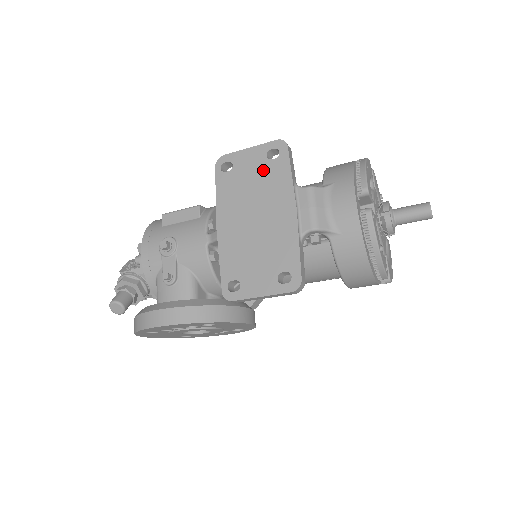
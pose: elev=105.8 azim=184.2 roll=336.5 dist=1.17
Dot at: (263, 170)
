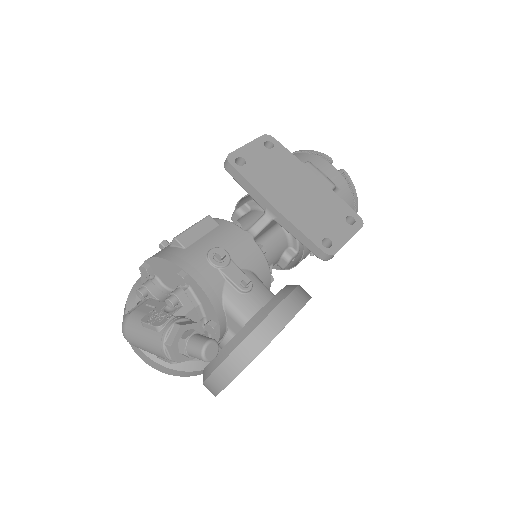
Dot at: (272, 157)
